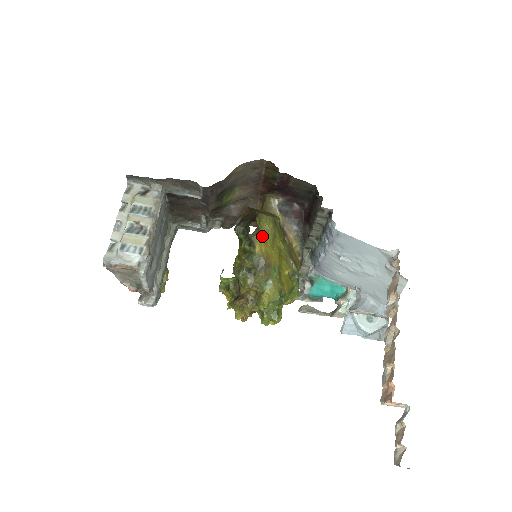
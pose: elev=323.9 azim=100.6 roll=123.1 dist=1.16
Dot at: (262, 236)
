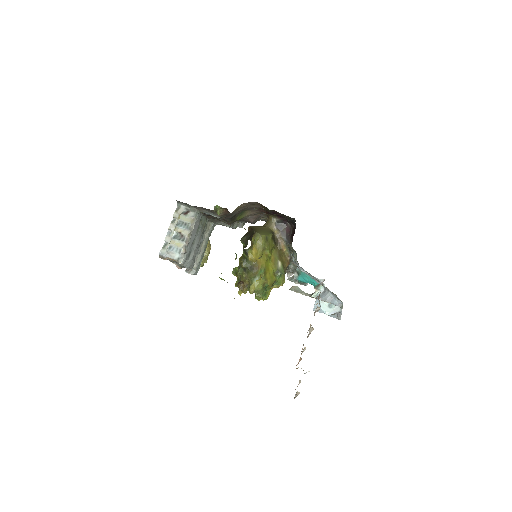
Dot at: (255, 249)
